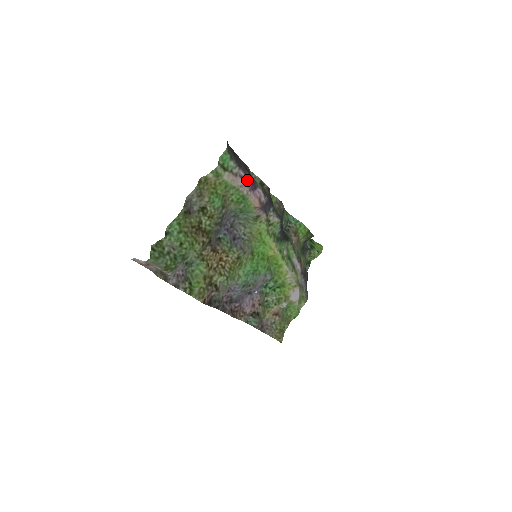
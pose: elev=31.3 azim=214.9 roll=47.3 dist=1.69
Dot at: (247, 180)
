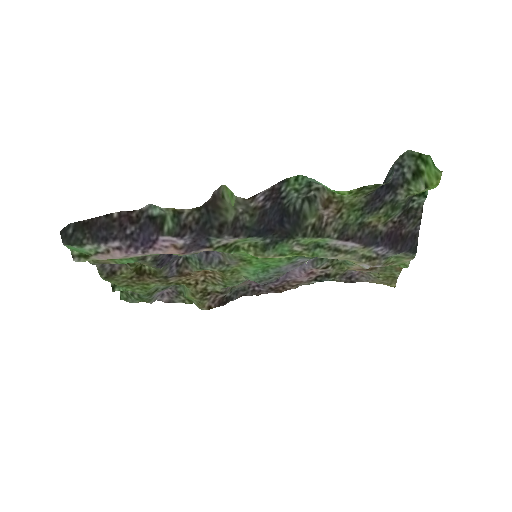
Dot at: (133, 242)
